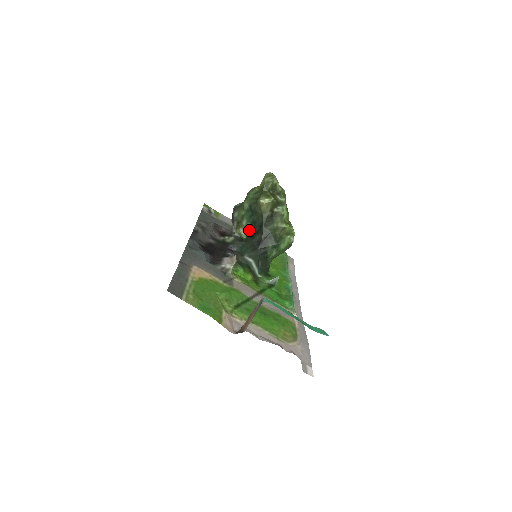
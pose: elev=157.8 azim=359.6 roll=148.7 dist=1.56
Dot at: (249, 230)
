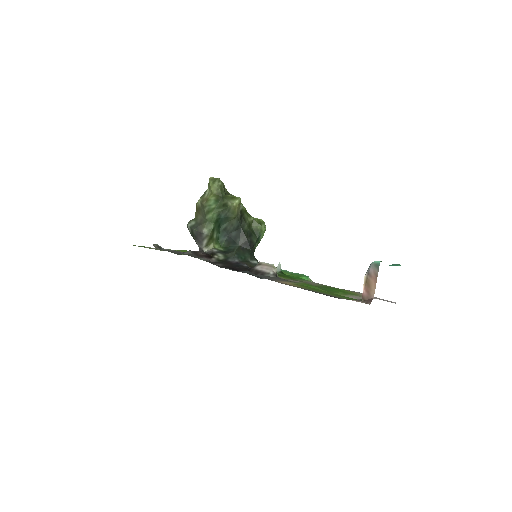
Dot at: (220, 240)
